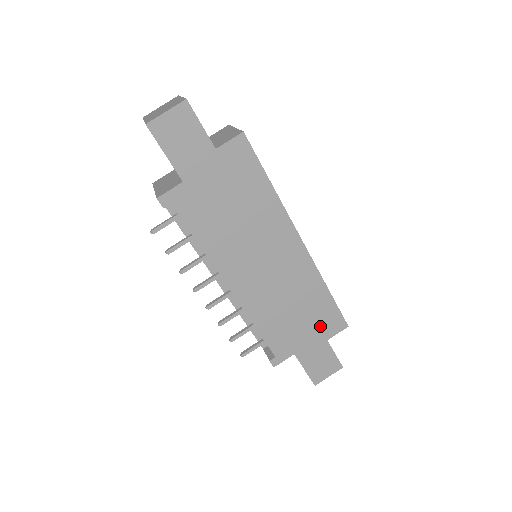
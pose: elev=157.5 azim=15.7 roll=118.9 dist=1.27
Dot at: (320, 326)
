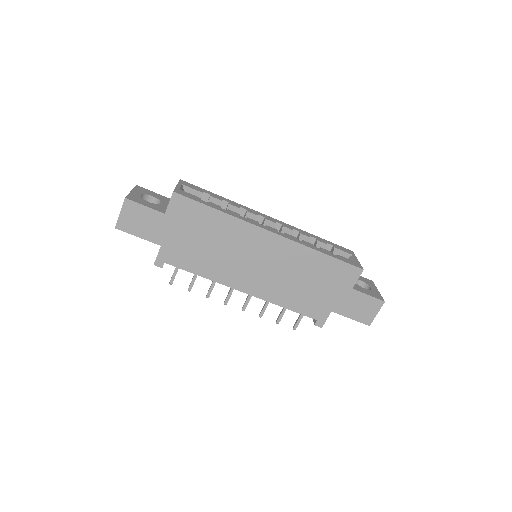
Dot at: (337, 282)
